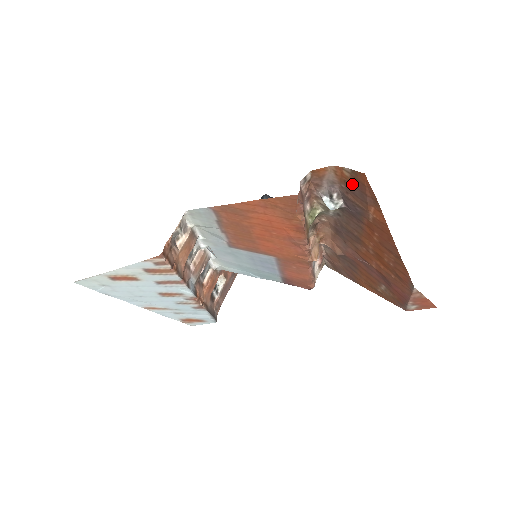
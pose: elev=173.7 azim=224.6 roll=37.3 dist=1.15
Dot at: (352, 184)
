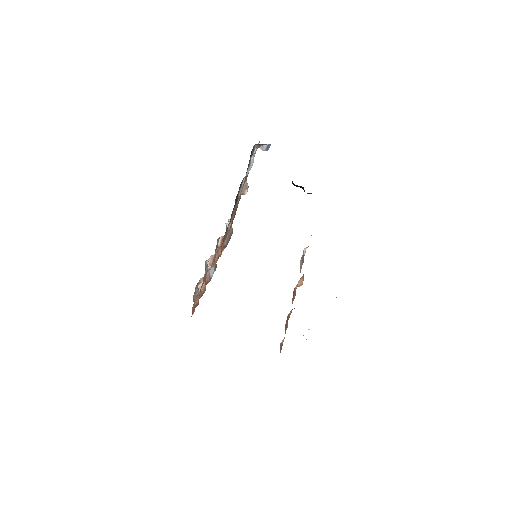
Dot at: occluded
